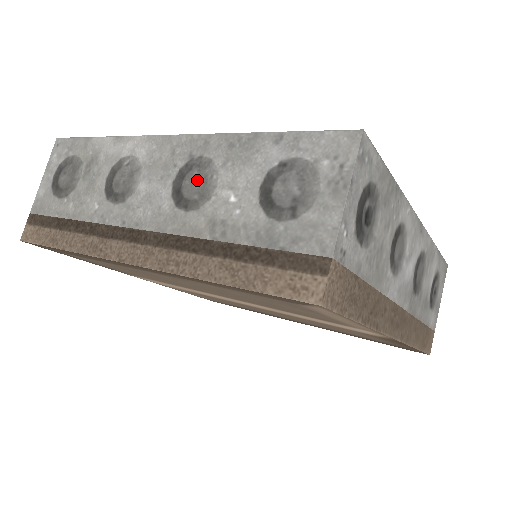
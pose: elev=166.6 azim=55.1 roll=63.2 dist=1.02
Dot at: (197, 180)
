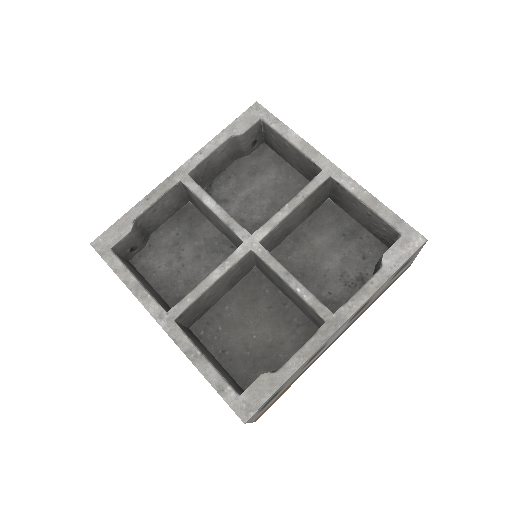
Dot at: occluded
